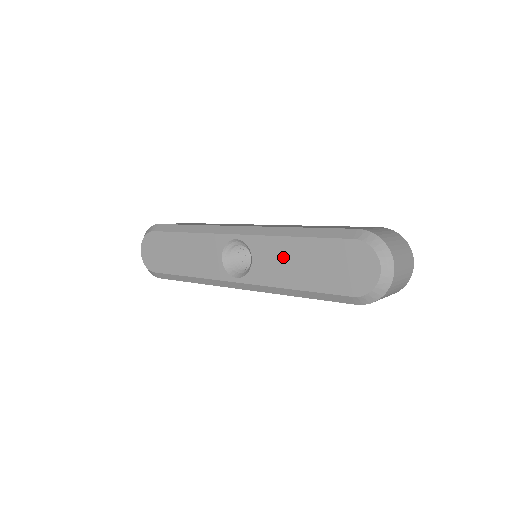
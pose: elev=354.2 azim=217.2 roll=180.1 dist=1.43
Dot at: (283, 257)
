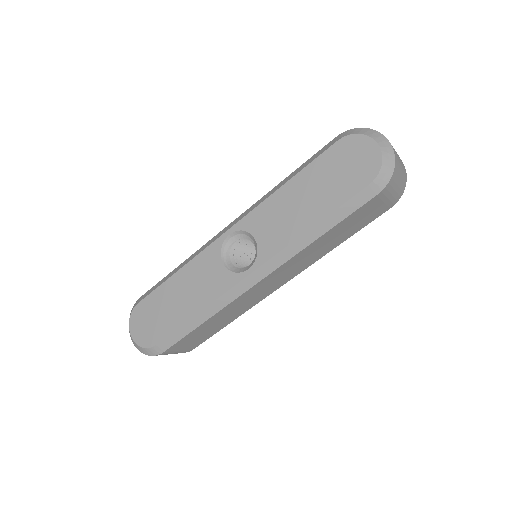
Dot at: (283, 210)
